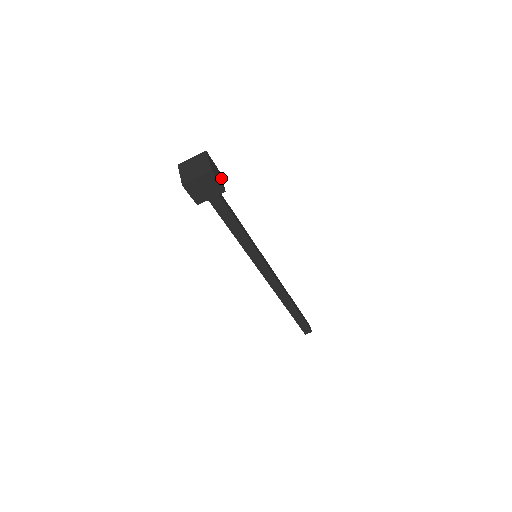
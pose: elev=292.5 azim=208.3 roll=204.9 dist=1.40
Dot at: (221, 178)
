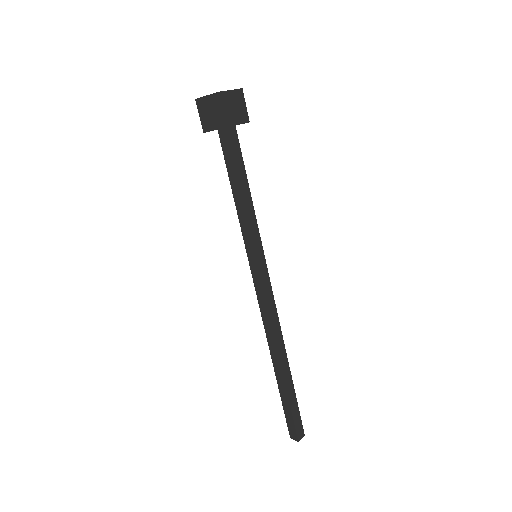
Dot at: (240, 122)
